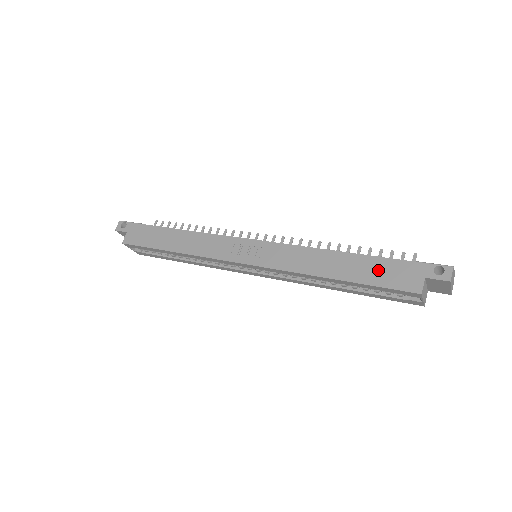
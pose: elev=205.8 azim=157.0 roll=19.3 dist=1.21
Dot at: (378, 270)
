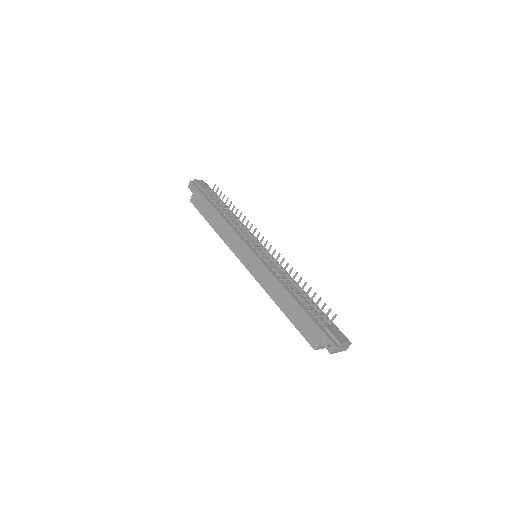
Dot at: (301, 320)
